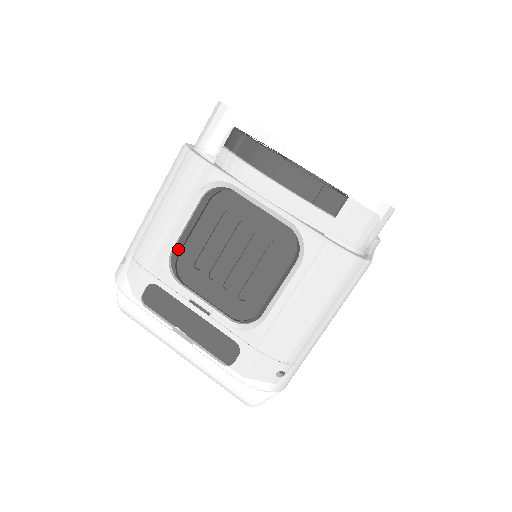
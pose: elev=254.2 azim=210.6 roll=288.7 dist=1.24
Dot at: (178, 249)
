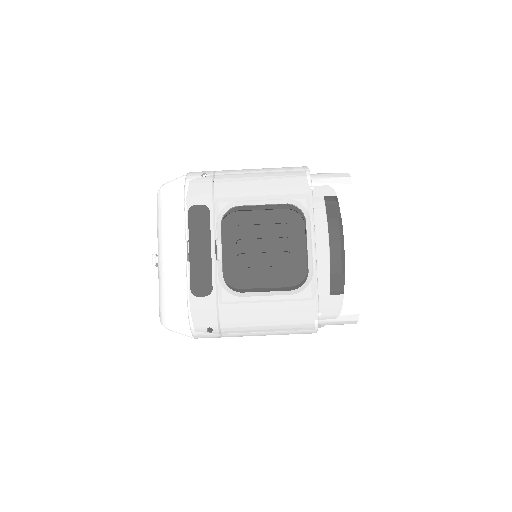
Dot at: (241, 209)
